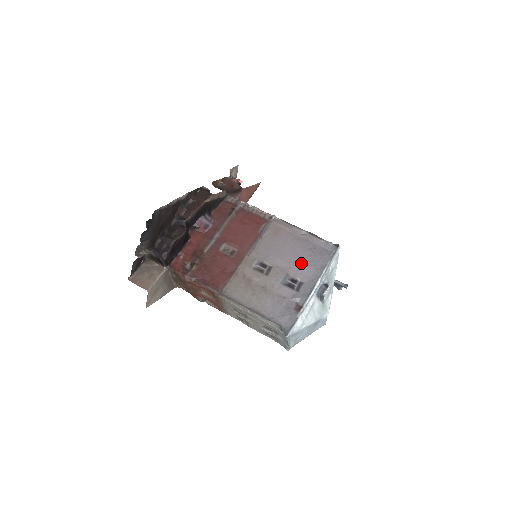
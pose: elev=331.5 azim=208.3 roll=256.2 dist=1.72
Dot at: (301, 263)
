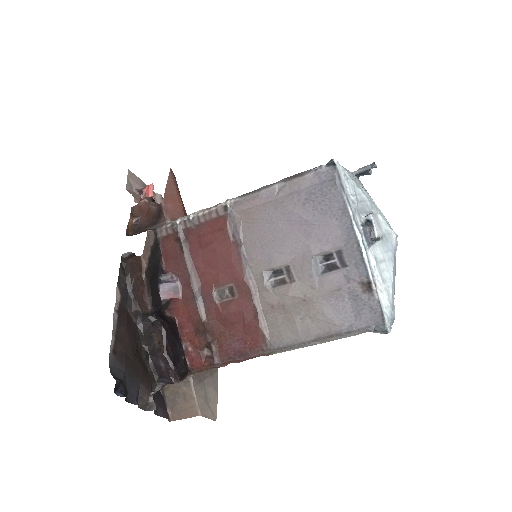
Dot at: (314, 229)
